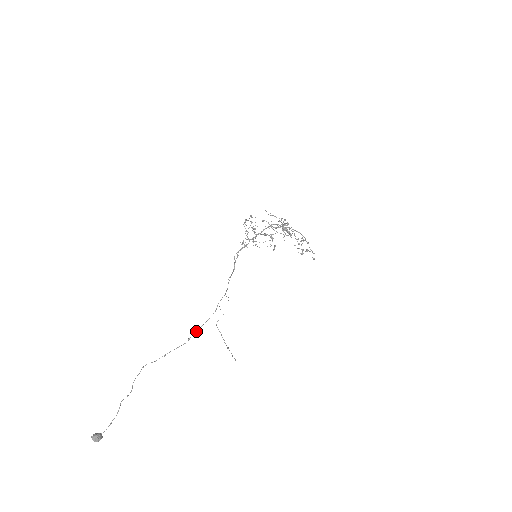
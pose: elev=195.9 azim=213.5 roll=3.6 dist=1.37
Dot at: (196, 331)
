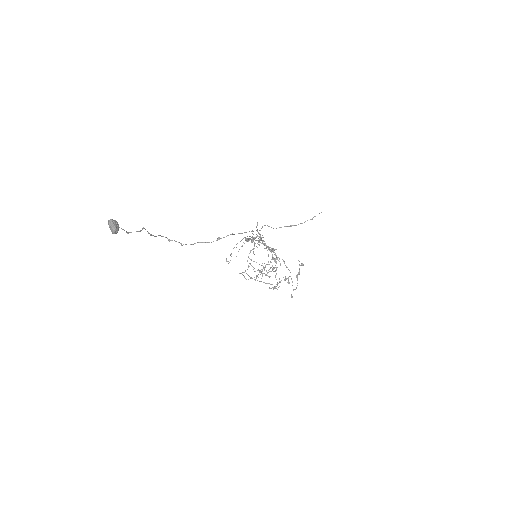
Dot at: (231, 234)
